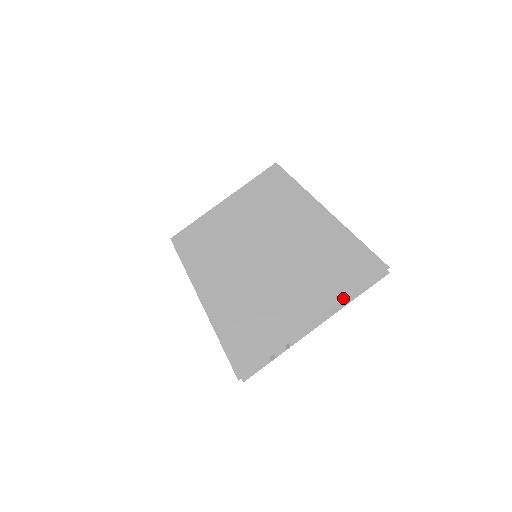
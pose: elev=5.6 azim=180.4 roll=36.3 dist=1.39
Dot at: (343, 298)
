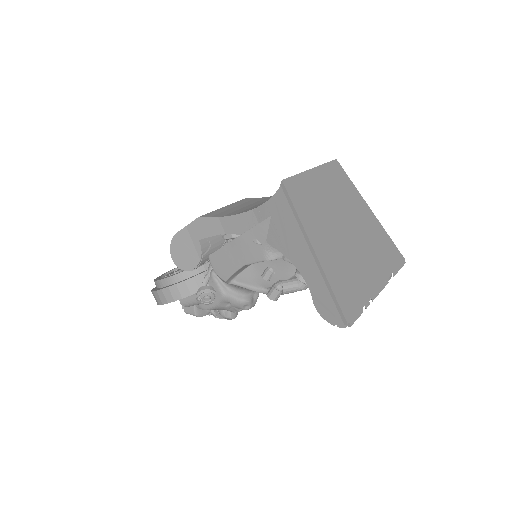
Dot at: (390, 272)
